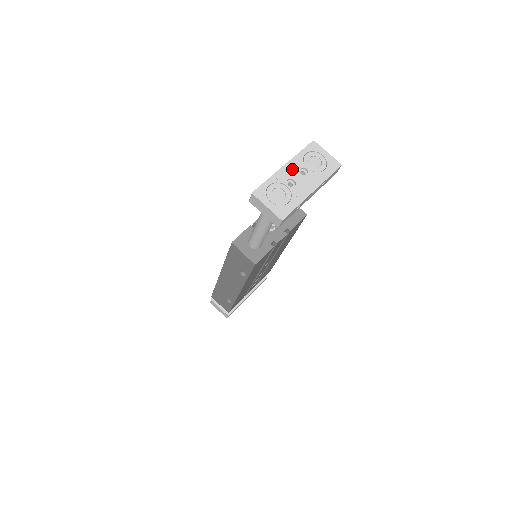
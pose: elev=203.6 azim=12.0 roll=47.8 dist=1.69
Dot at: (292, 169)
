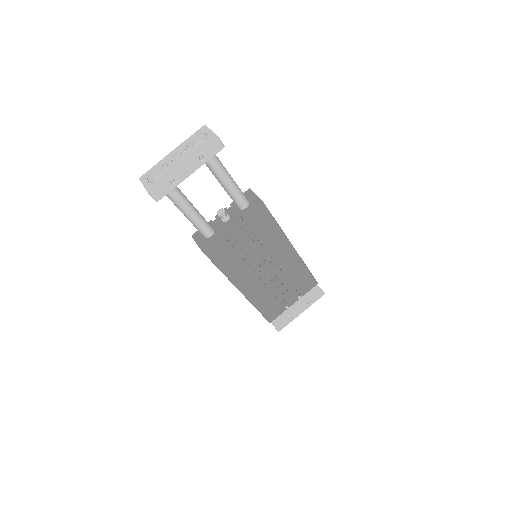
Dot at: (176, 152)
